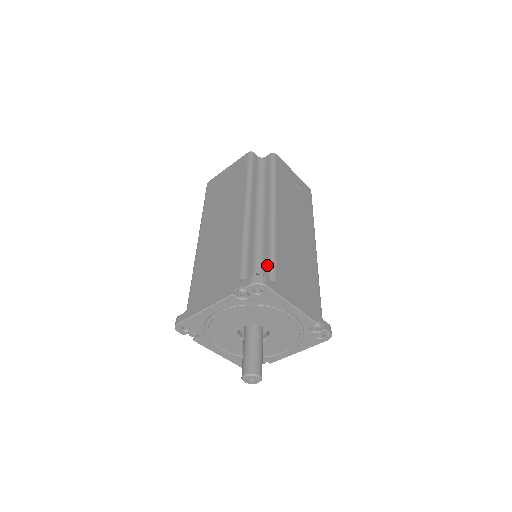
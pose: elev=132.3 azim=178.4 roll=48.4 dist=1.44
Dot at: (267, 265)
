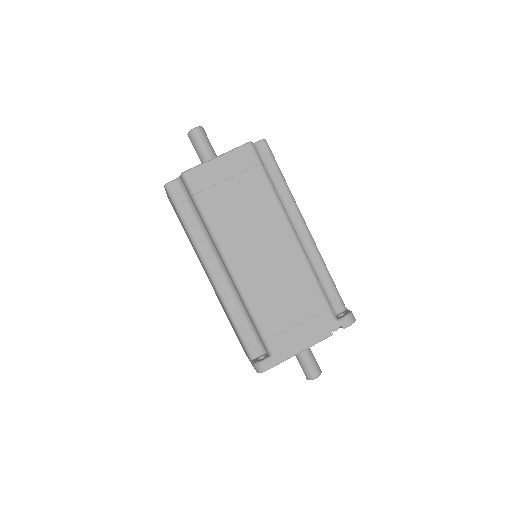
Dot at: (259, 336)
